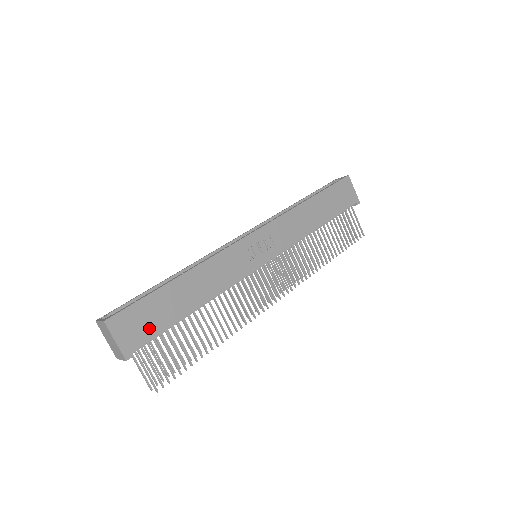
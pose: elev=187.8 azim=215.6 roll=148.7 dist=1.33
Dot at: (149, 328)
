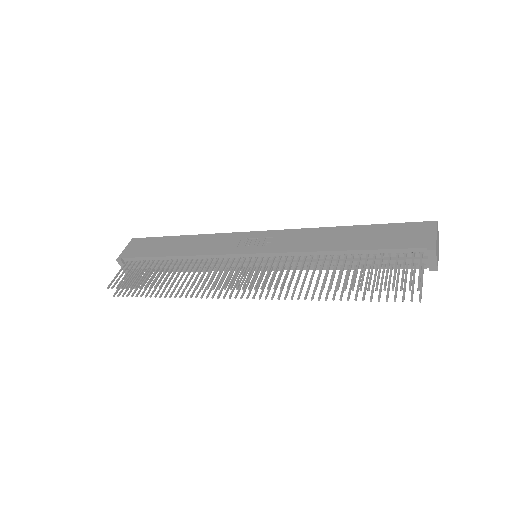
Dot at: (142, 252)
